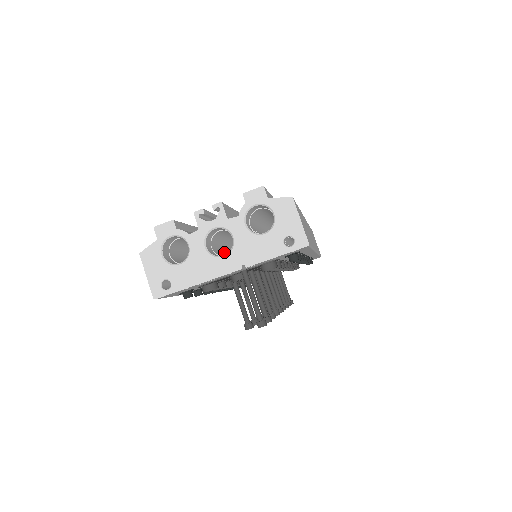
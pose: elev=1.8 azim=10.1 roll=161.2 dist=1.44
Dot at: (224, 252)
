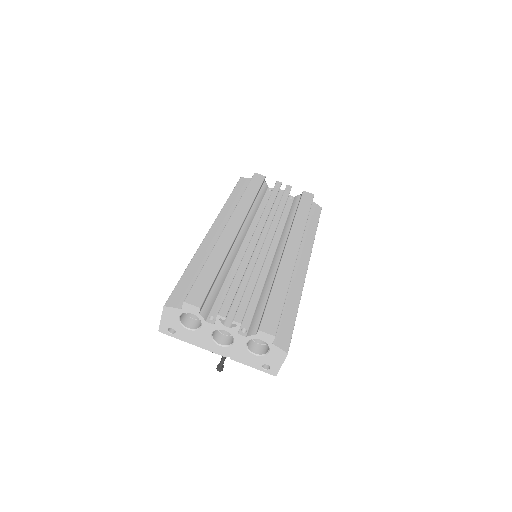
Dot at: occluded
